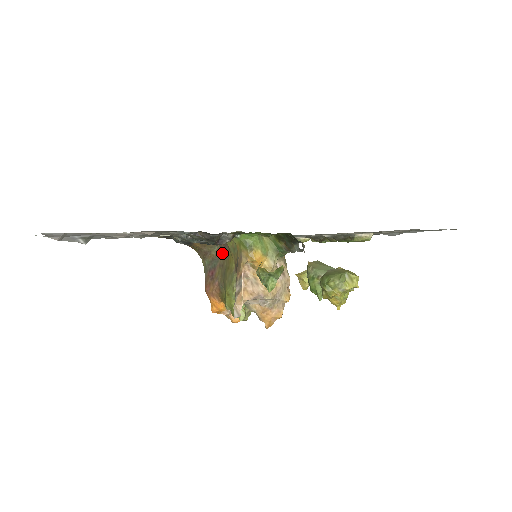
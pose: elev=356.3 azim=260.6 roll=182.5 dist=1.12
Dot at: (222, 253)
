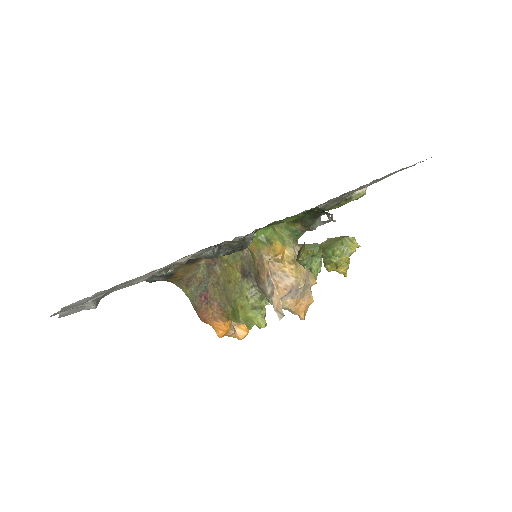
Dot at: (212, 270)
